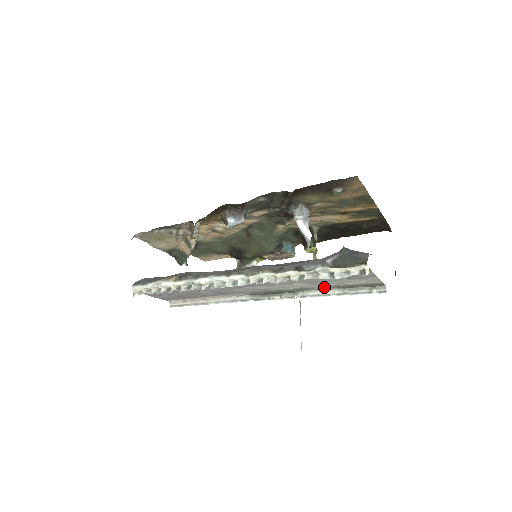
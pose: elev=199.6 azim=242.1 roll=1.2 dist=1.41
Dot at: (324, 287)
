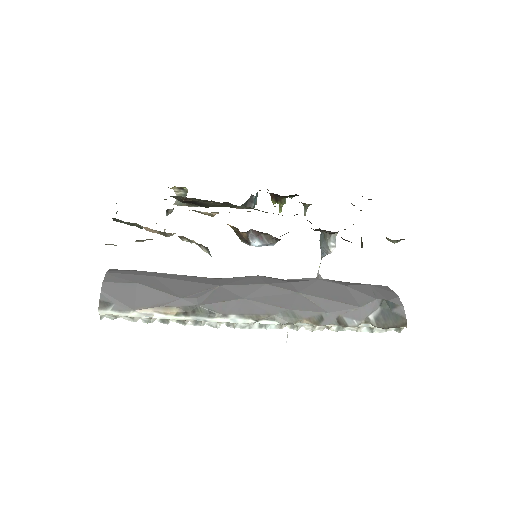
Dot at: occluded
